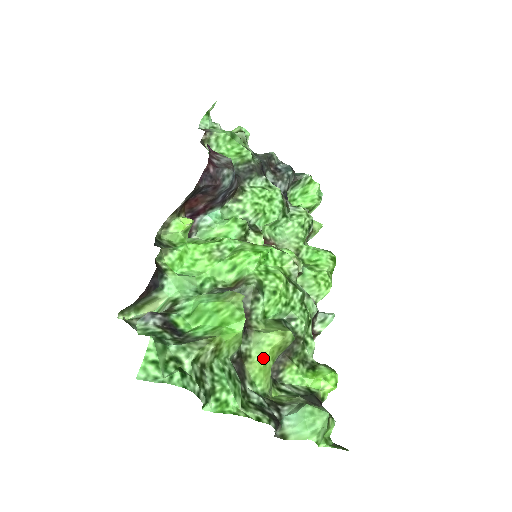
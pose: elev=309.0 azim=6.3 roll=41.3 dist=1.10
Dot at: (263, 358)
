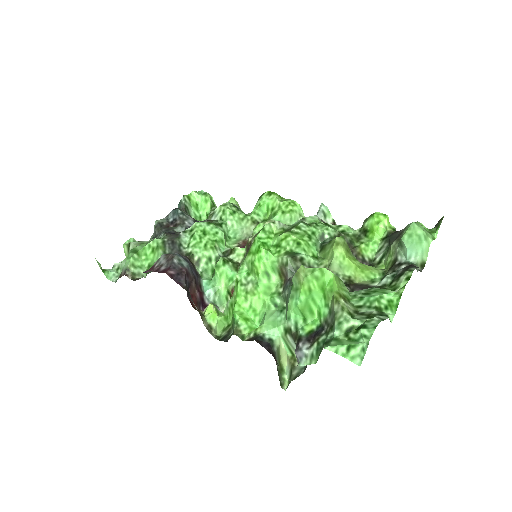
Dot at: (353, 267)
